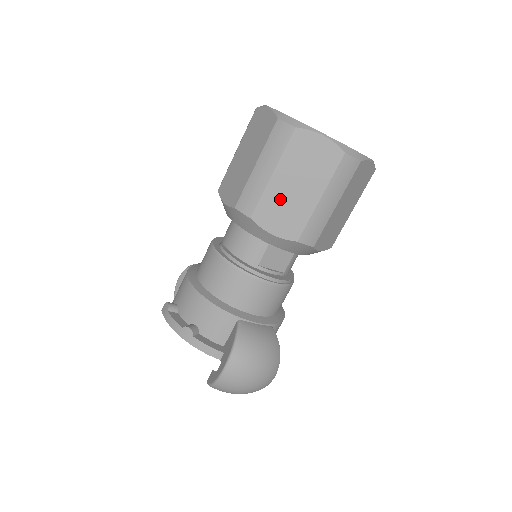
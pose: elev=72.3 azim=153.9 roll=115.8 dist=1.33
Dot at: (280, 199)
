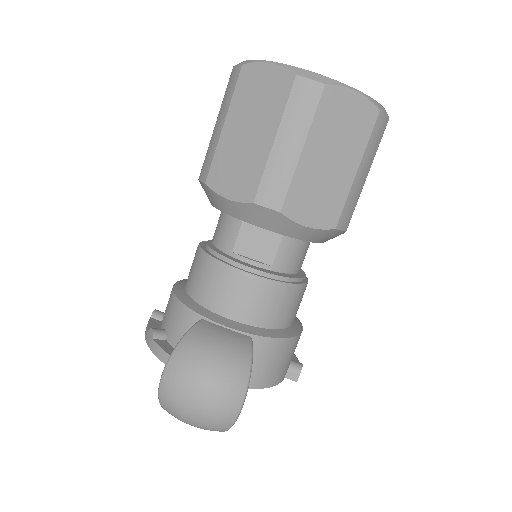
Dot at: (232, 153)
